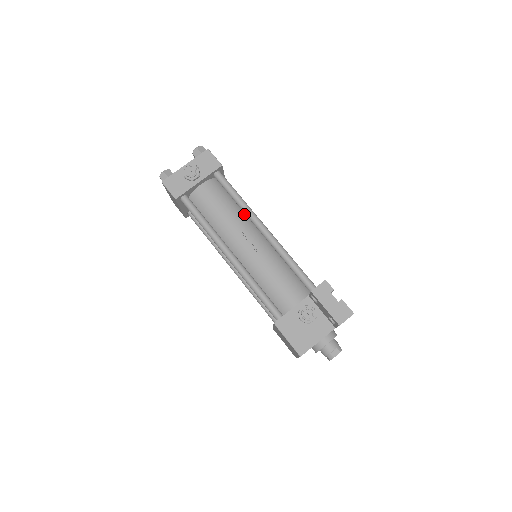
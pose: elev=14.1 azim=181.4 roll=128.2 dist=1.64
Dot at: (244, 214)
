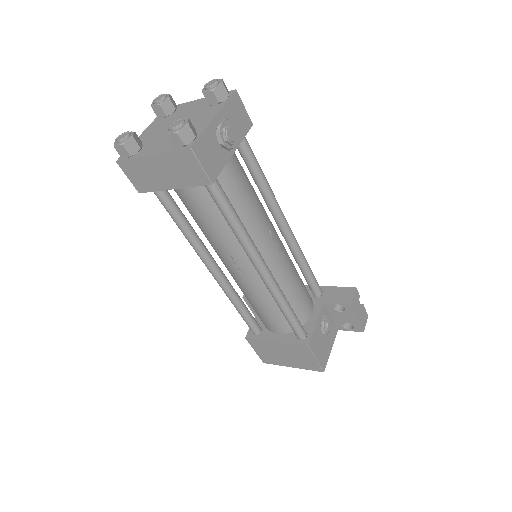
Dot at: occluded
